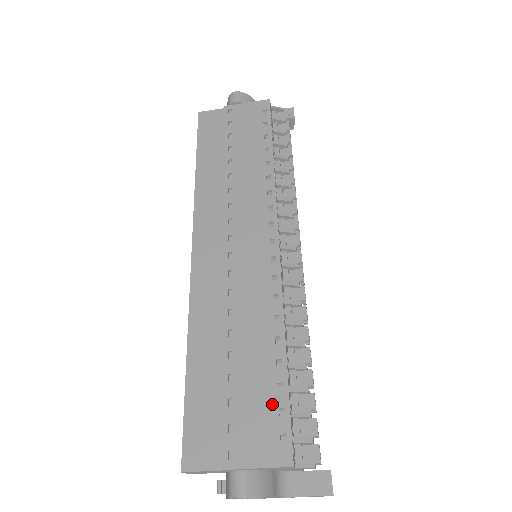
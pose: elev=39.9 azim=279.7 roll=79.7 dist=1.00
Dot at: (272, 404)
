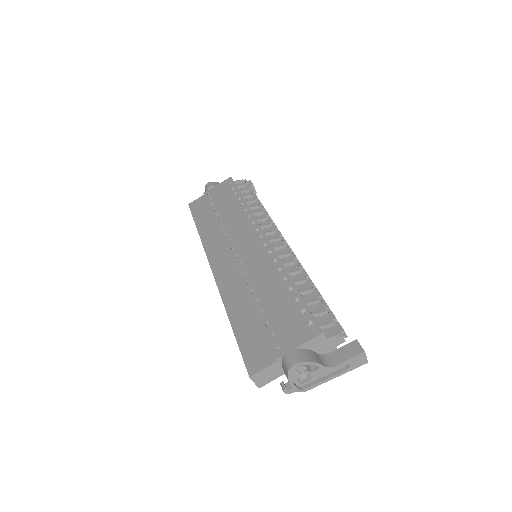
Dot at: (295, 310)
